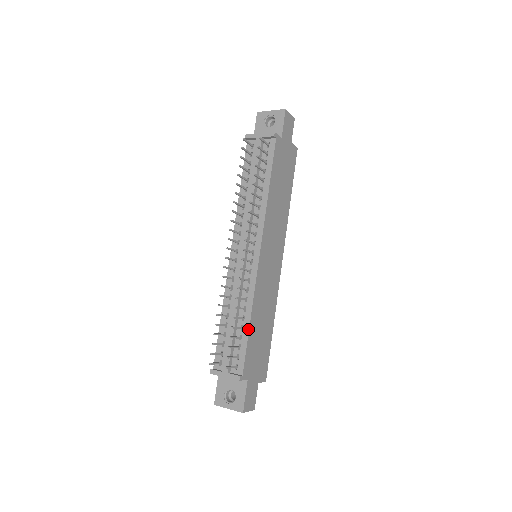
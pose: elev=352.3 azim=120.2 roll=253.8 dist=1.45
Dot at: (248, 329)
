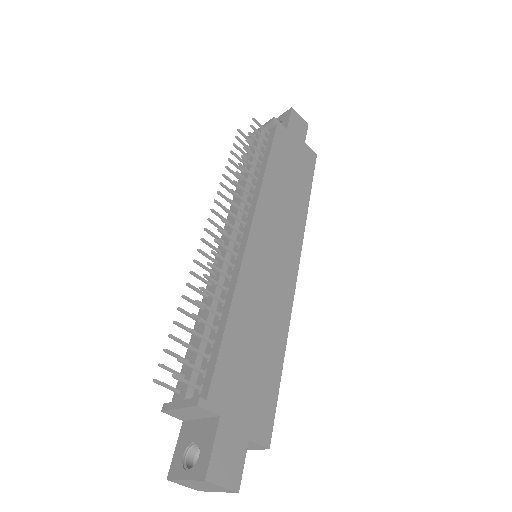
Dot at: (224, 327)
